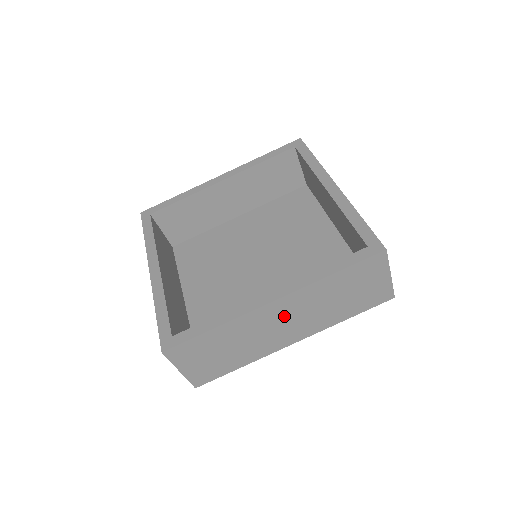
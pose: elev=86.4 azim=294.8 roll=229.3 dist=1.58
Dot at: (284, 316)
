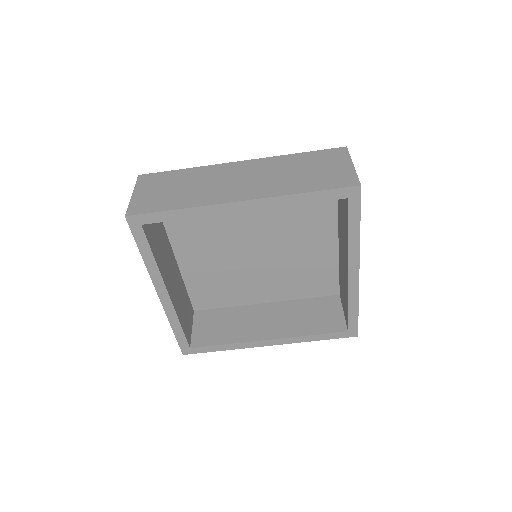
Dot at: occluded
